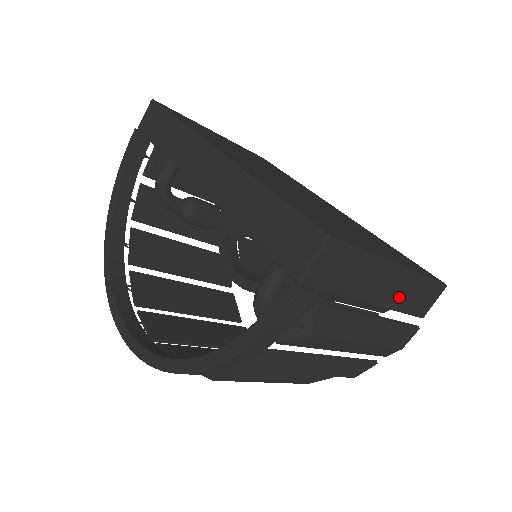
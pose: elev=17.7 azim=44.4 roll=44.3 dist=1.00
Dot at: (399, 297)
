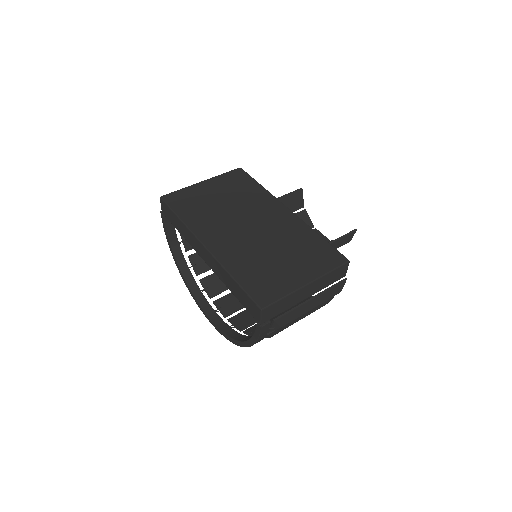
Dot at: (320, 286)
